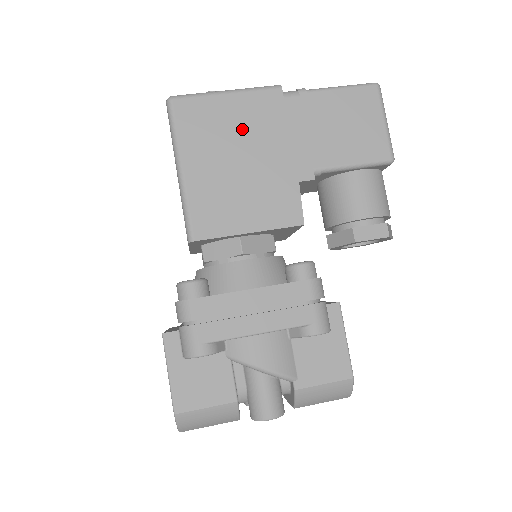
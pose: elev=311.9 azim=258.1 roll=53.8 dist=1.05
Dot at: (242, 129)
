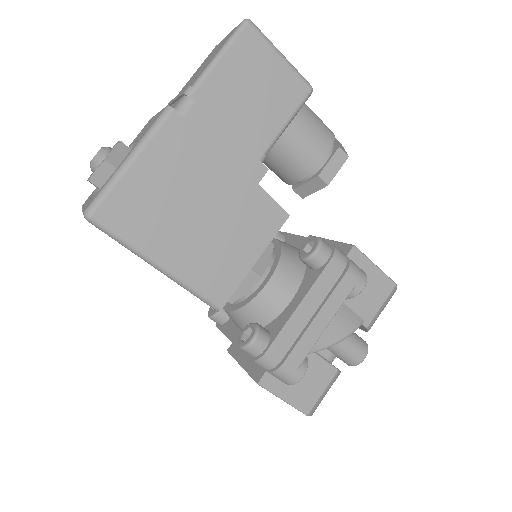
Dot at: (176, 183)
